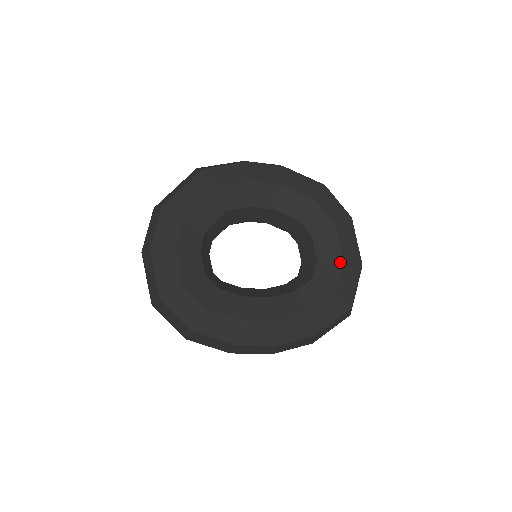
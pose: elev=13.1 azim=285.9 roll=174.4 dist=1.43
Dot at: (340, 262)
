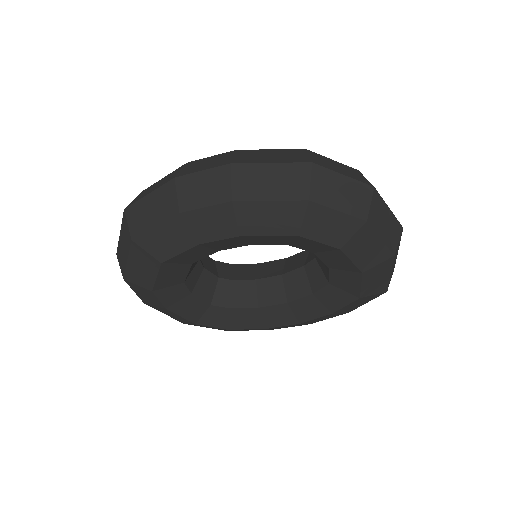
Dot at: (359, 275)
